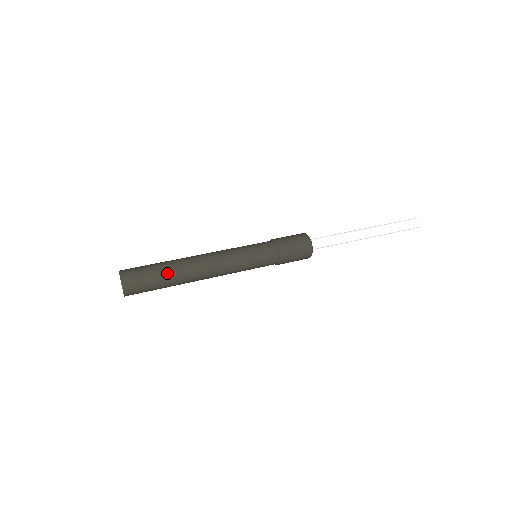
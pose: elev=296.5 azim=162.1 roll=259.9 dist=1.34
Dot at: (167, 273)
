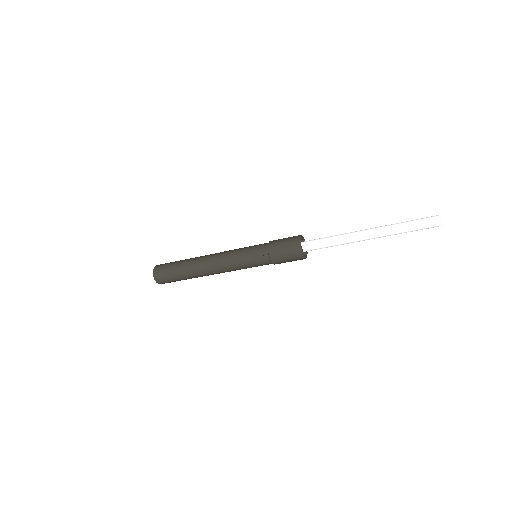
Dot at: (182, 266)
